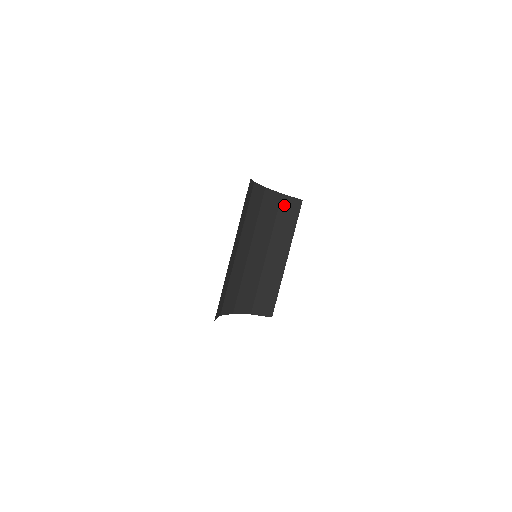
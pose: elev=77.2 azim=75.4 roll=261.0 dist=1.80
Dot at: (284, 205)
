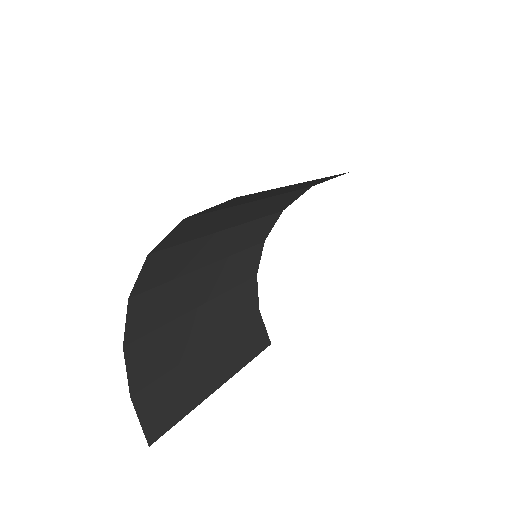
Dot at: (254, 323)
